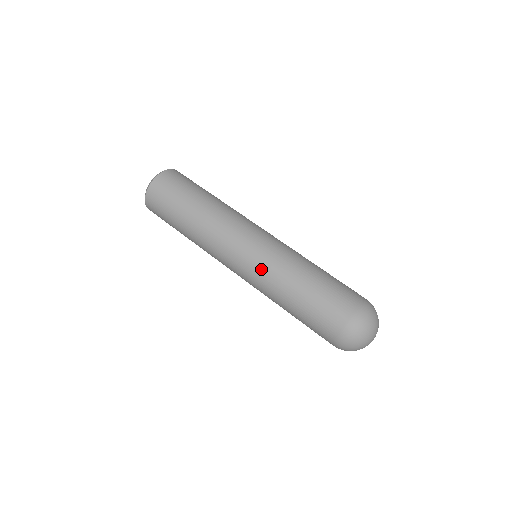
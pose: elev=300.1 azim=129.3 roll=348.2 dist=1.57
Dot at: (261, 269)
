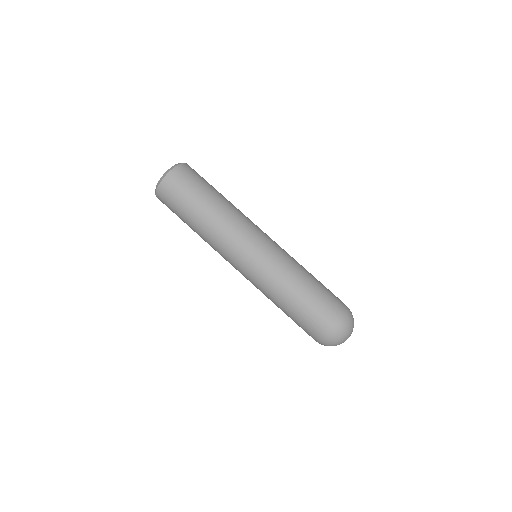
Dot at: (269, 266)
